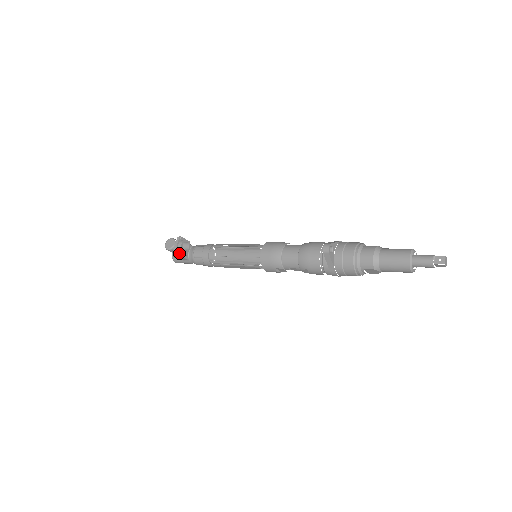
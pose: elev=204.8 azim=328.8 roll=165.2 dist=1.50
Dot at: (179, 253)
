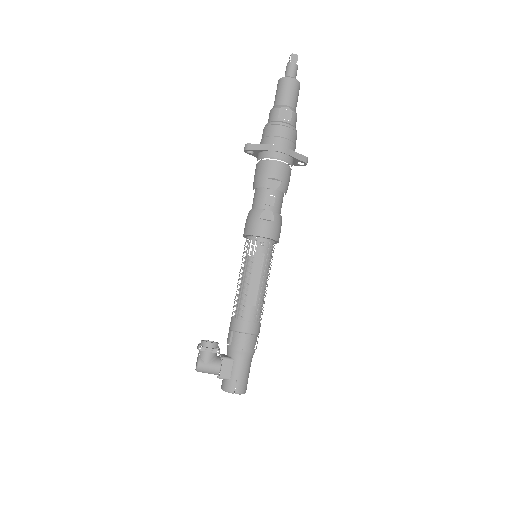
Dot at: (207, 349)
